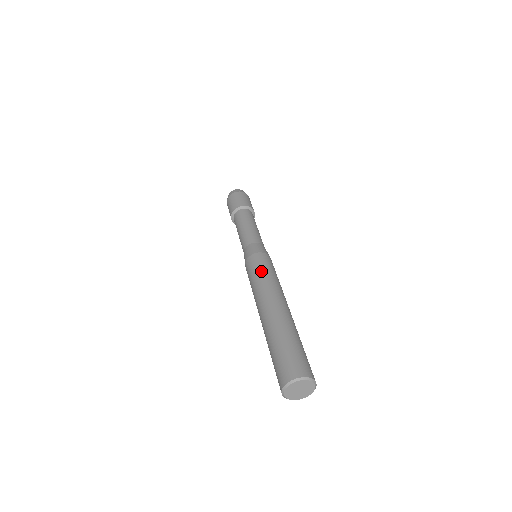
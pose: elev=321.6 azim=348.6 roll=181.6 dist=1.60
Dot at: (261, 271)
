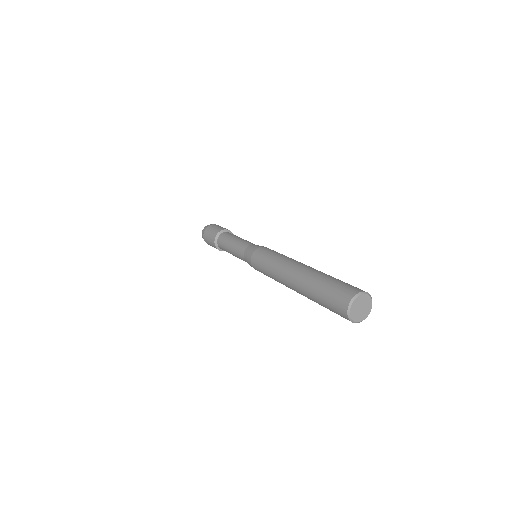
Dot at: occluded
